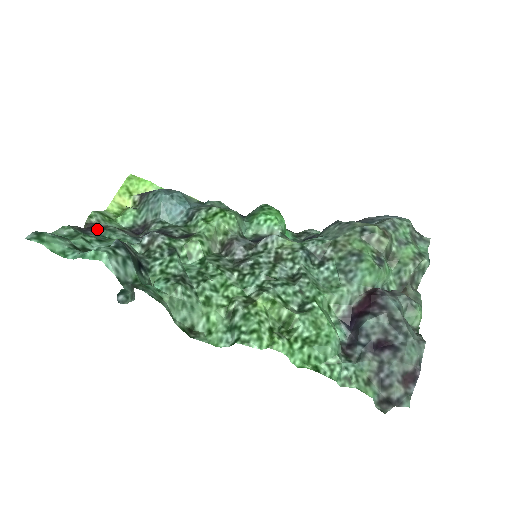
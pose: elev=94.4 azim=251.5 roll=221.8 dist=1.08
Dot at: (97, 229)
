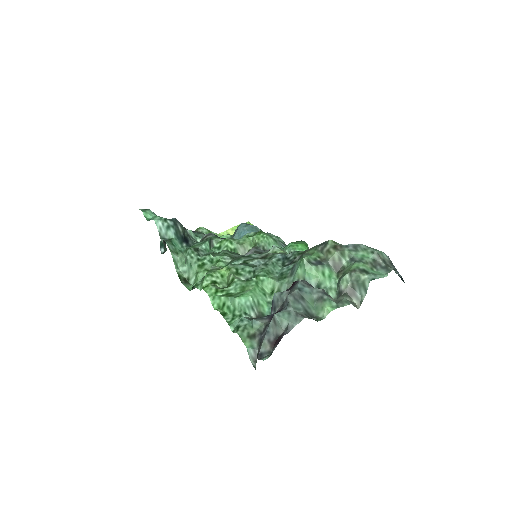
Dot at: (194, 232)
